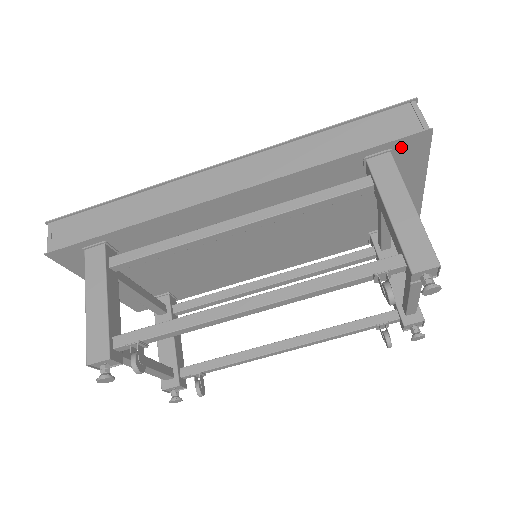
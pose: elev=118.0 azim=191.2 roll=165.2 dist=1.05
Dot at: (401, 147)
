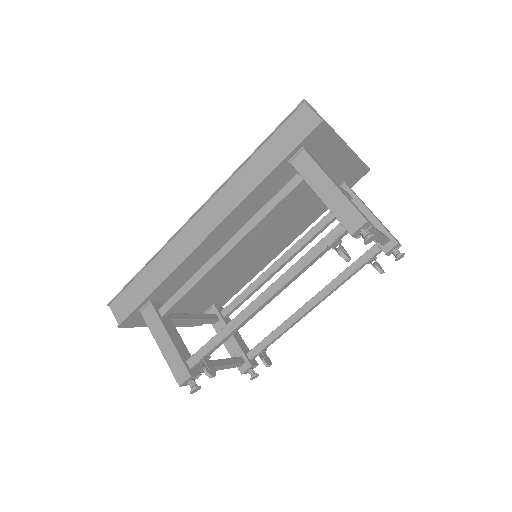
Dot at: (310, 141)
